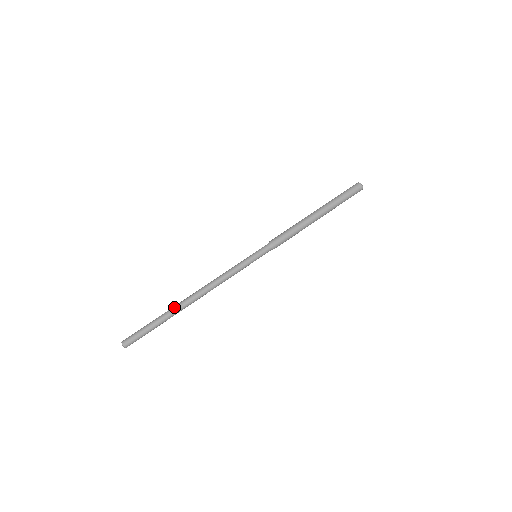
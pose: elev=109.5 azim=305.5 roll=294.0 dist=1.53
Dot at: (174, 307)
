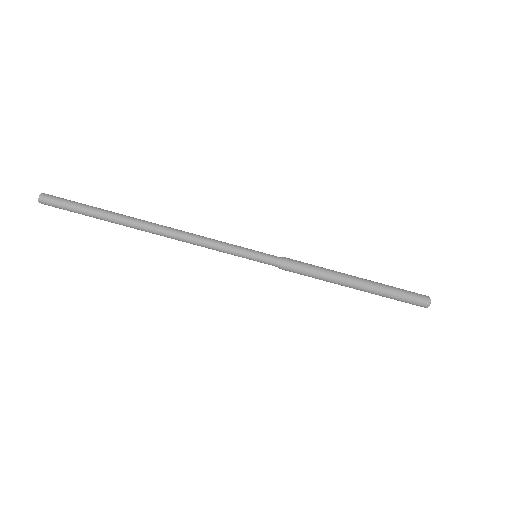
Dot at: (124, 222)
